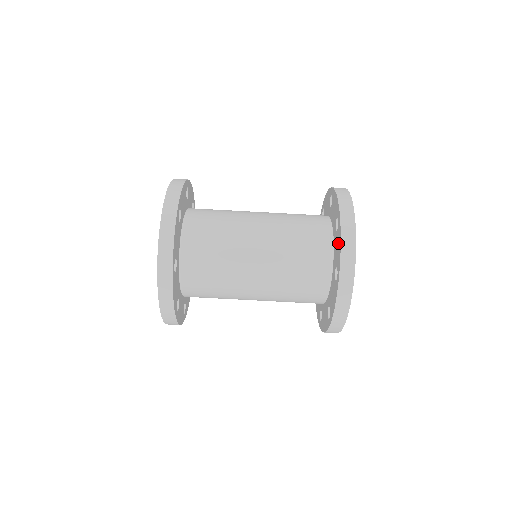
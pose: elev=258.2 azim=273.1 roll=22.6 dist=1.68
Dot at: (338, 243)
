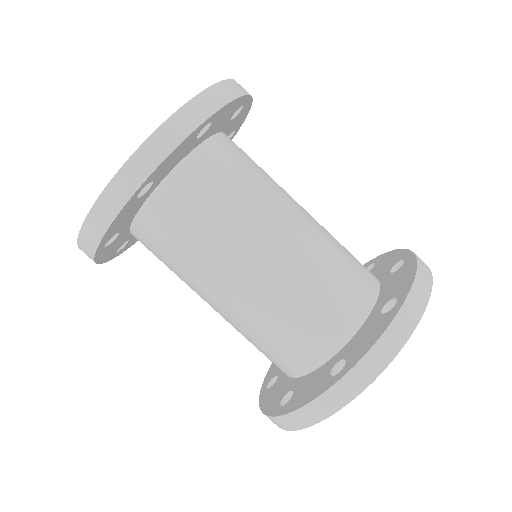
Dot at: (374, 332)
